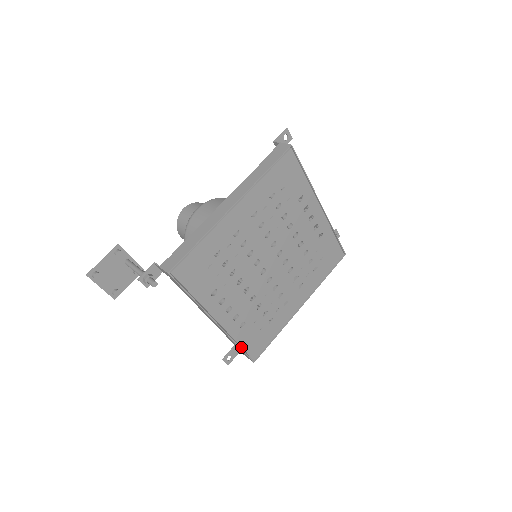
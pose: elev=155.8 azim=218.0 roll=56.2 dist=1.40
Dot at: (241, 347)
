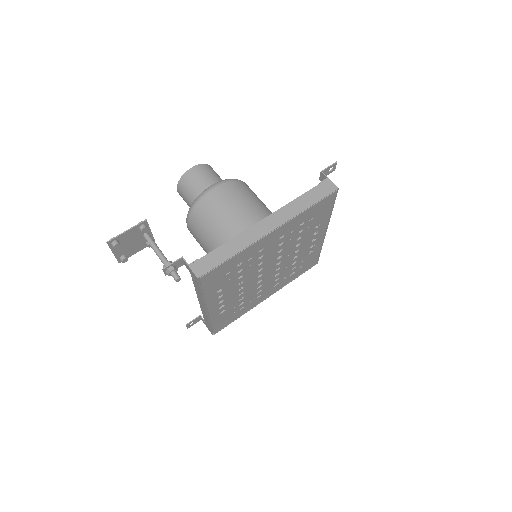
Dot at: (211, 325)
